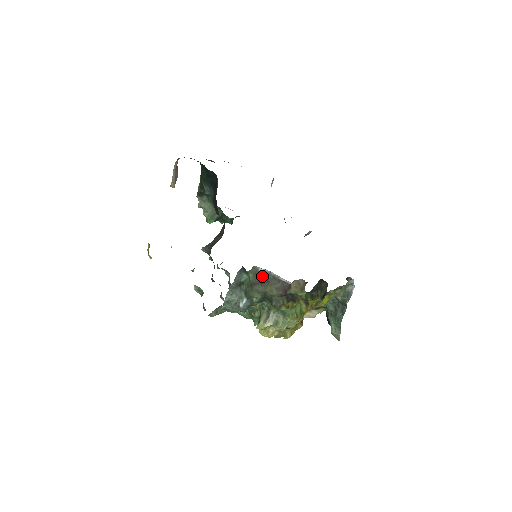
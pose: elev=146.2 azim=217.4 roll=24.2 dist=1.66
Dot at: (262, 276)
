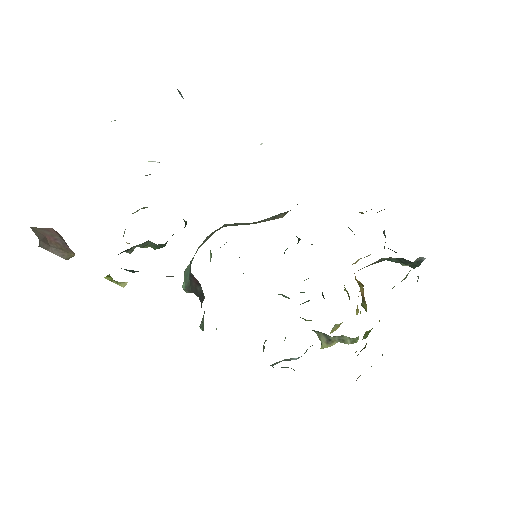
Dot at: occluded
